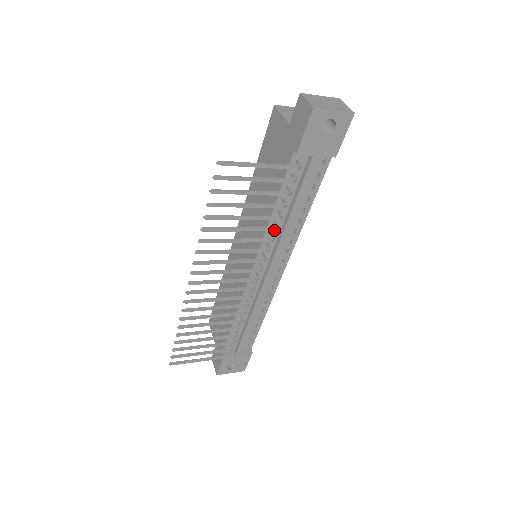
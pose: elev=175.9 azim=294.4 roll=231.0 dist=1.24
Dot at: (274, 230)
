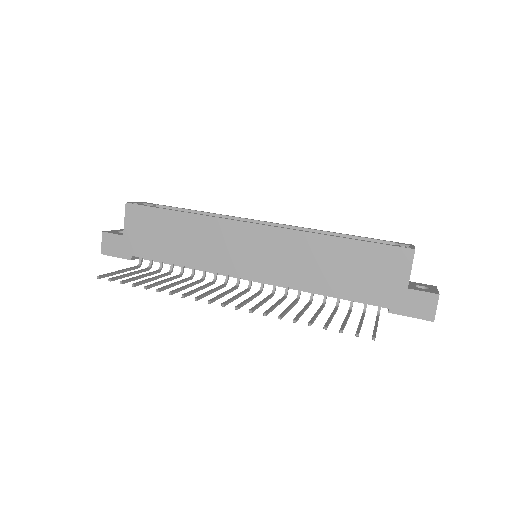
Dot at: (310, 304)
